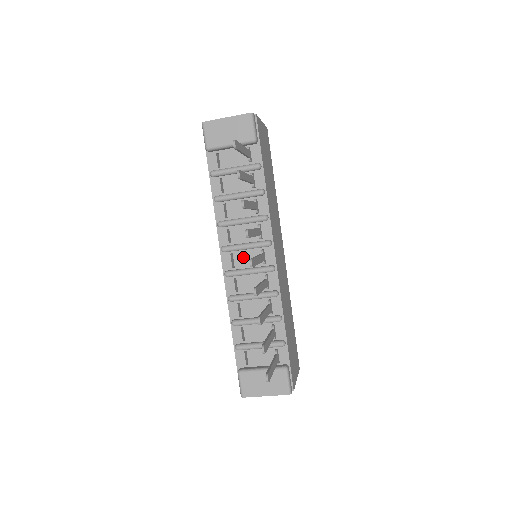
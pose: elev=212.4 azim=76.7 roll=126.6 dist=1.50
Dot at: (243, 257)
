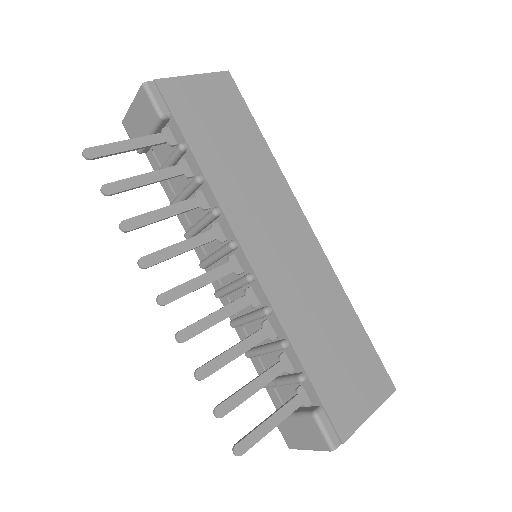
Dot at: occluded
